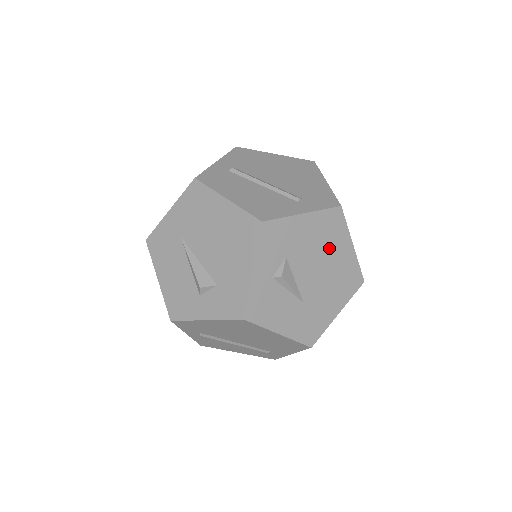
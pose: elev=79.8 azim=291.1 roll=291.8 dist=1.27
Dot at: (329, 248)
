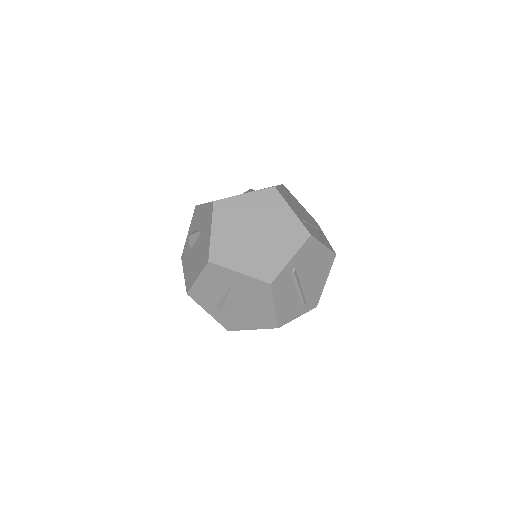
Dot at: occluded
